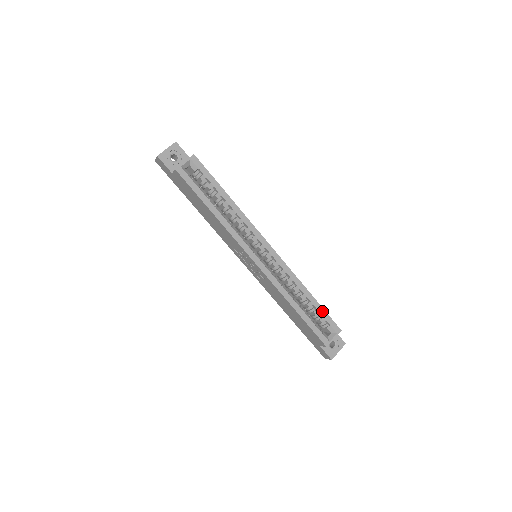
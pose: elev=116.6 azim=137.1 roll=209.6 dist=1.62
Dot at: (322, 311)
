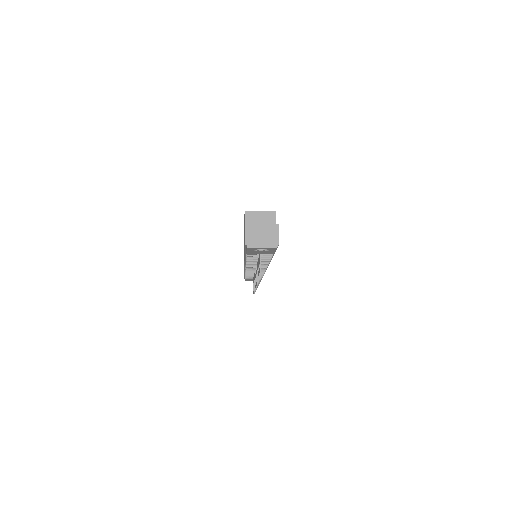
Dot at: occluded
